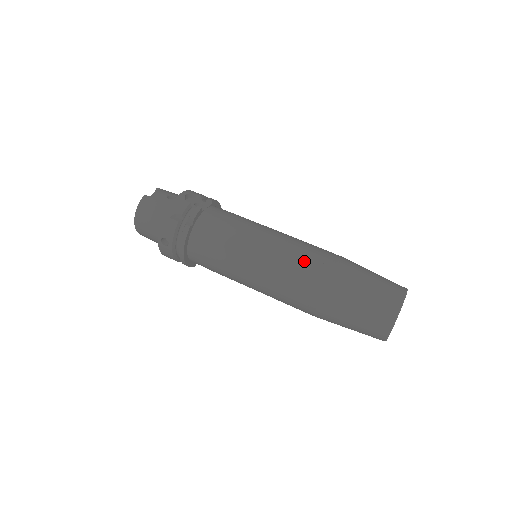
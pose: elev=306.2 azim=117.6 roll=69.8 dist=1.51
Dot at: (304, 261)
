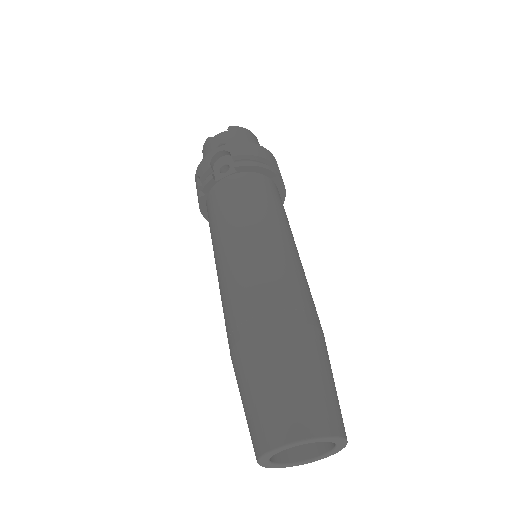
Dot at: (232, 305)
